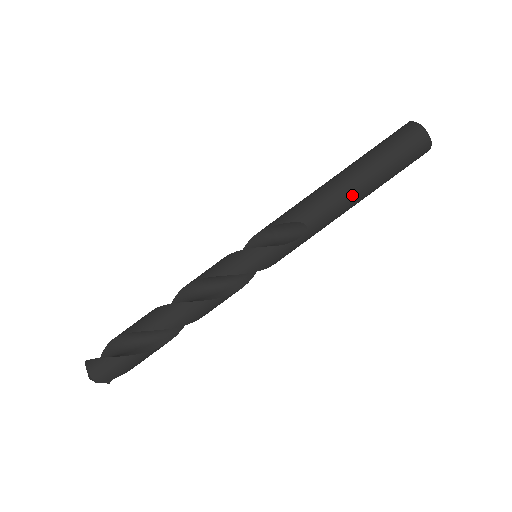
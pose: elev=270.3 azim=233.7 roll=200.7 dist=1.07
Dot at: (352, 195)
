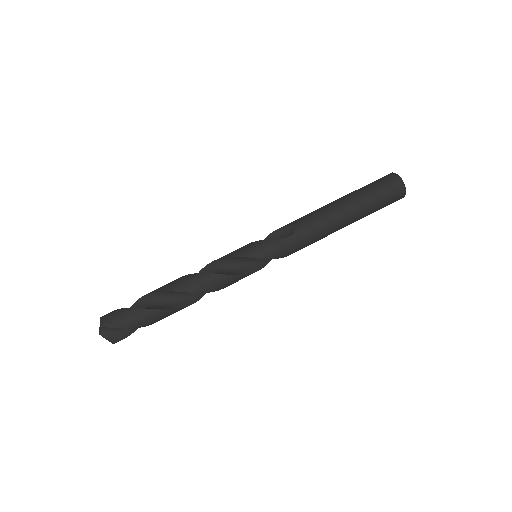
Dot at: (335, 210)
